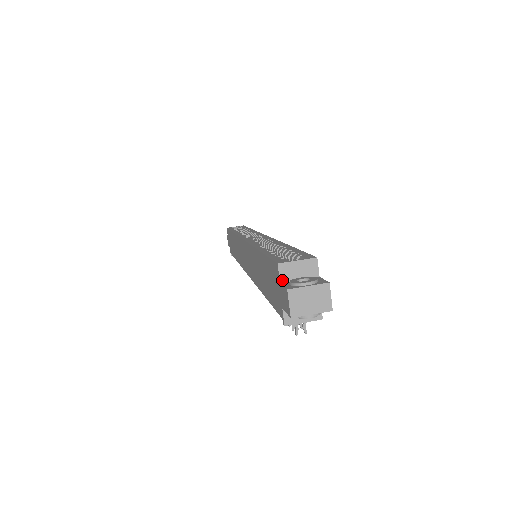
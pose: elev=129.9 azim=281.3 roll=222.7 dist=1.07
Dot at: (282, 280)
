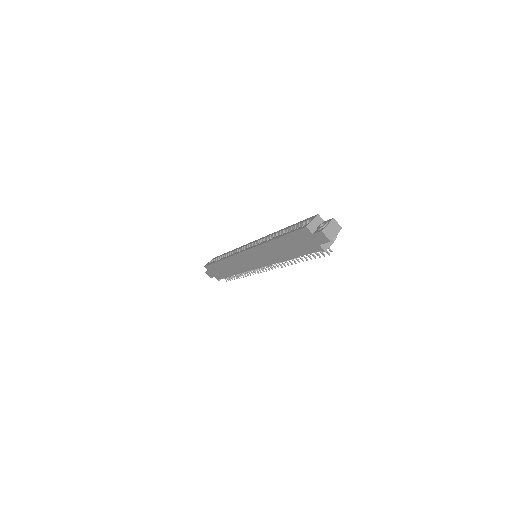
Dot at: (312, 232)
